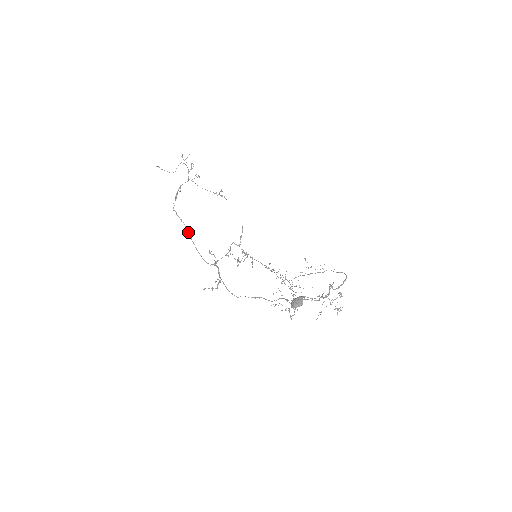
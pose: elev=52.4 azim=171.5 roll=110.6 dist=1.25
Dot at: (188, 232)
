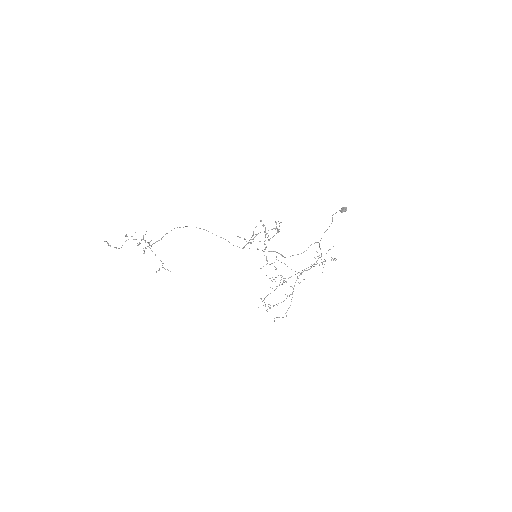
Dot at: occluded
